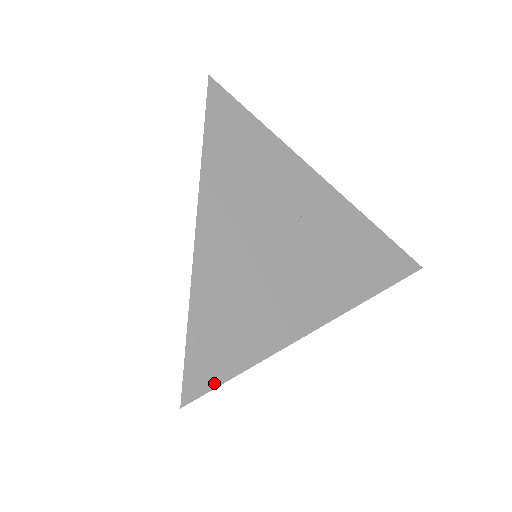
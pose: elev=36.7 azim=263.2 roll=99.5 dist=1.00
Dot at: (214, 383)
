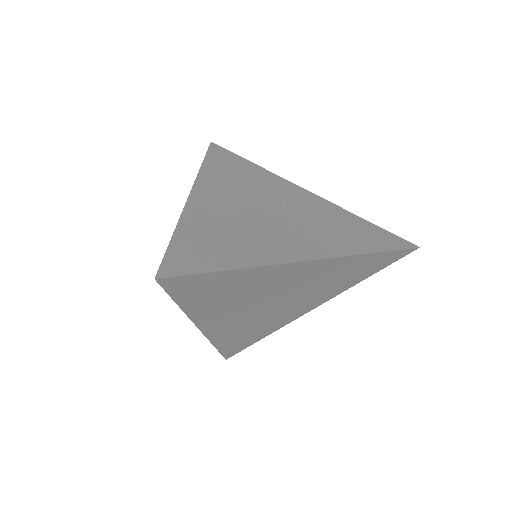
Dot at: (191, 271)
